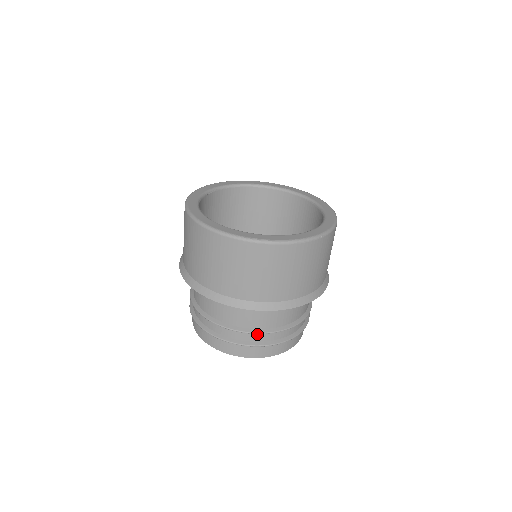
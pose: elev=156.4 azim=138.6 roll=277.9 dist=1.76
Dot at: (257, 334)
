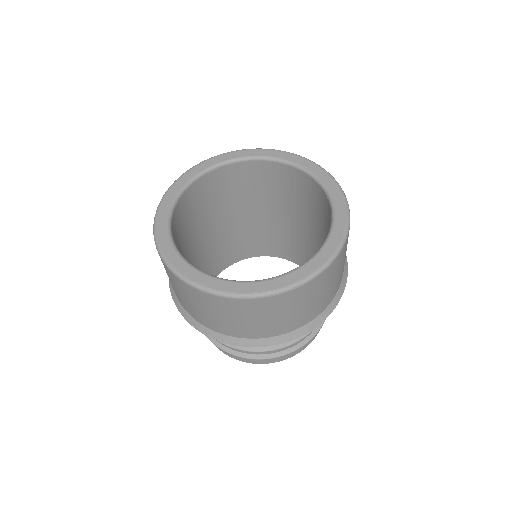
Dot at: occluded
